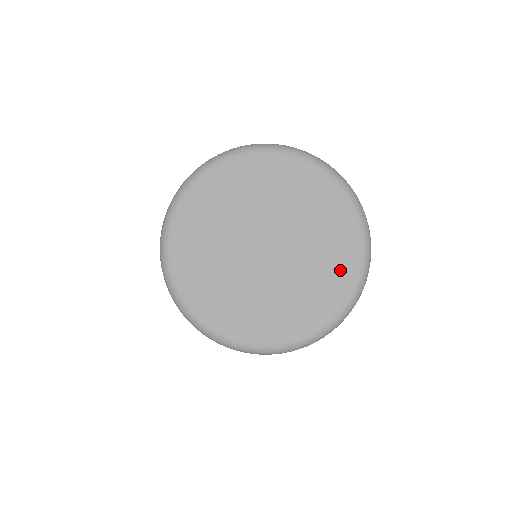
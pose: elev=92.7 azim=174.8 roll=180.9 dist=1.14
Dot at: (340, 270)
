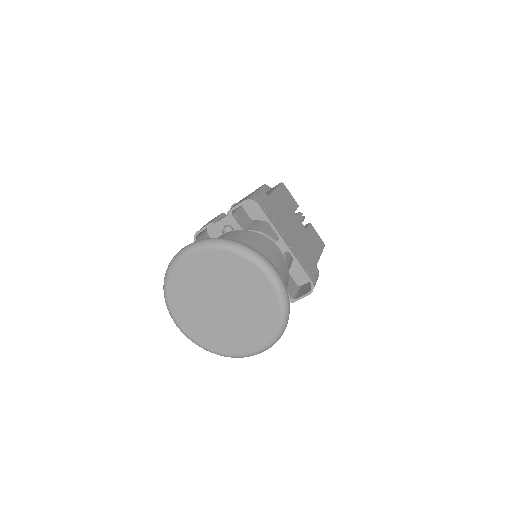
Dot at: (264, 293)
